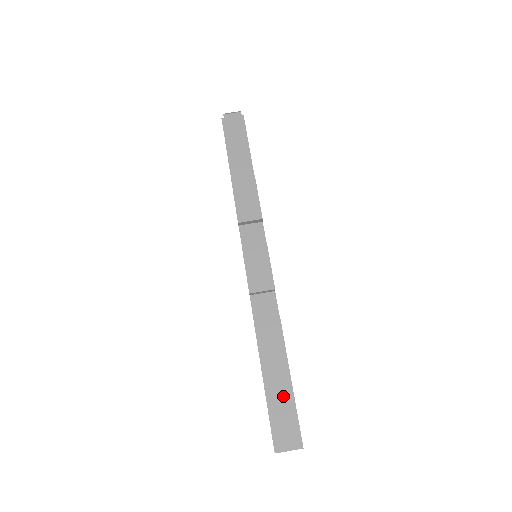
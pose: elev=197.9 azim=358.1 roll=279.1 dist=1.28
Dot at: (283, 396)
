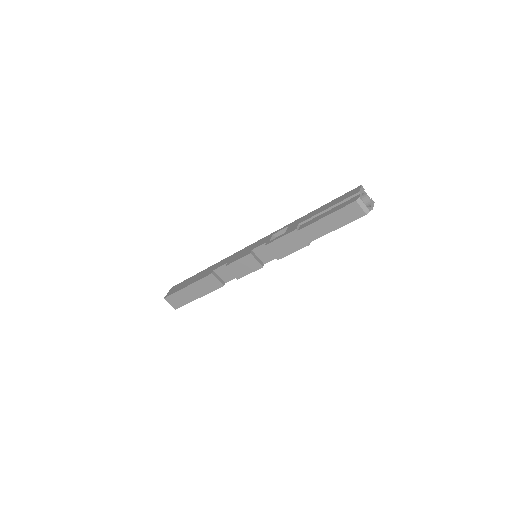
Dot at: (188, 297)
